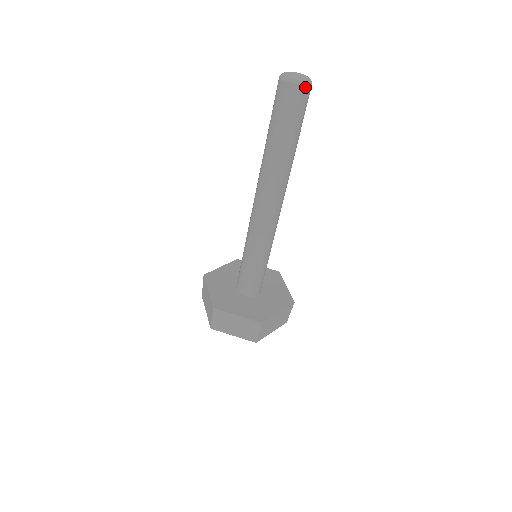
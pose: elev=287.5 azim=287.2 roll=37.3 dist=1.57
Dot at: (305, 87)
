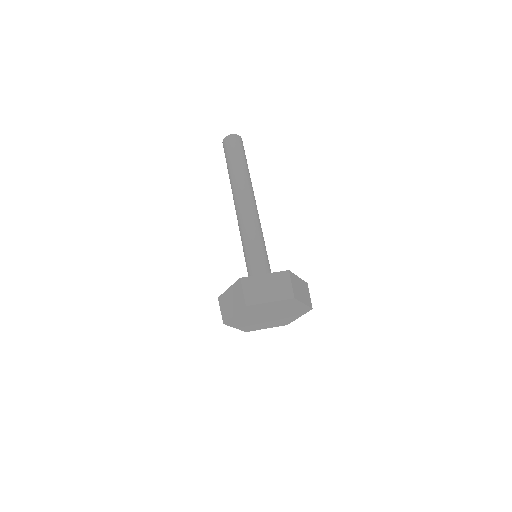
Dot at: (239, 137)
